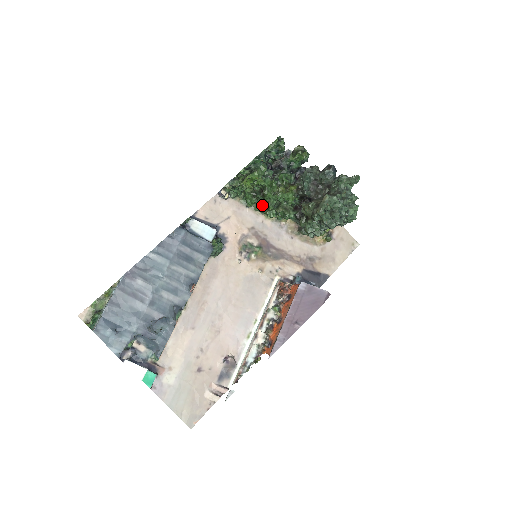
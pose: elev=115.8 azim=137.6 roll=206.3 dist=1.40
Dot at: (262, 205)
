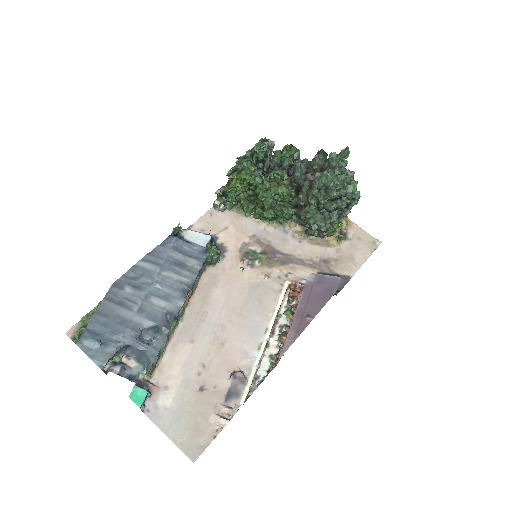
Dot at: (260, 210)
